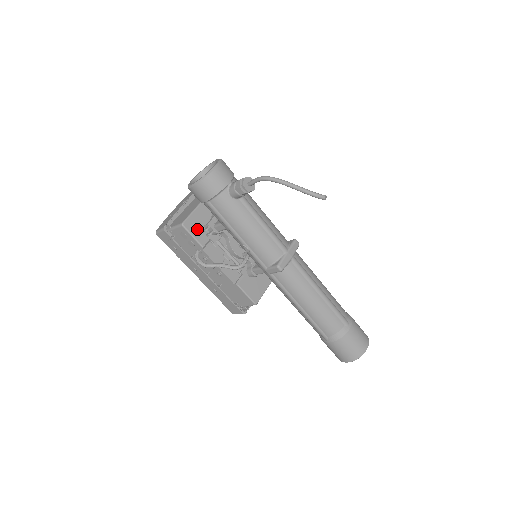
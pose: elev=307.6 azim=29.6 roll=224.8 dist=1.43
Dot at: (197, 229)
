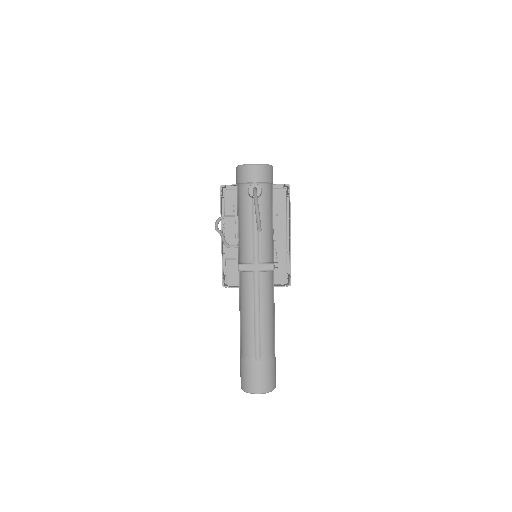
Dot at: (232, 201)
